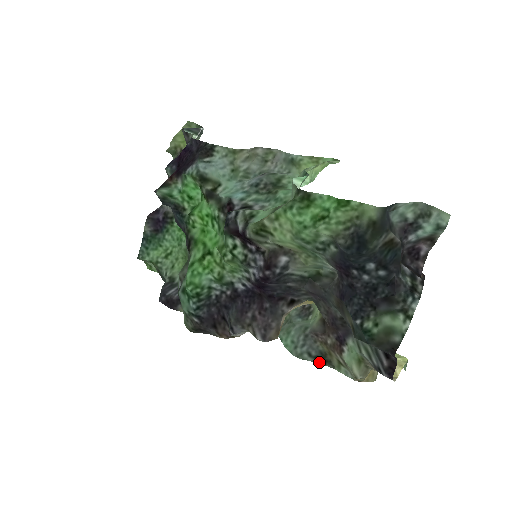
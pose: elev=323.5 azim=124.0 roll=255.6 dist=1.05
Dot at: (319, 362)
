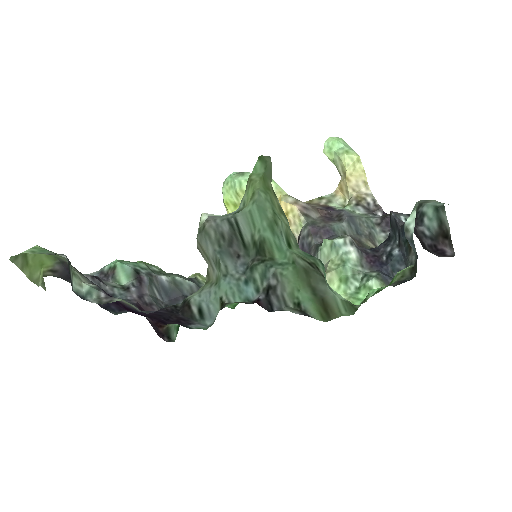
Dot at: occluded
